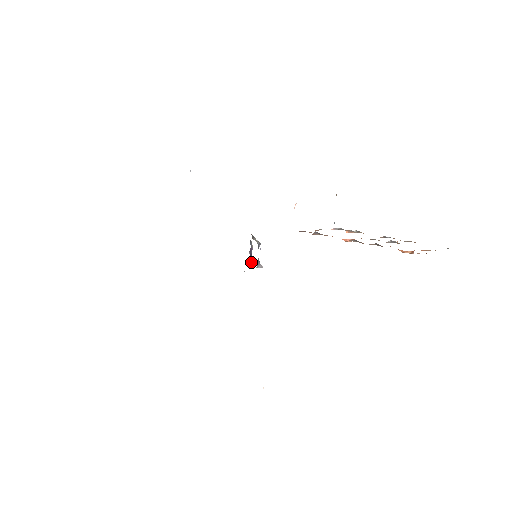
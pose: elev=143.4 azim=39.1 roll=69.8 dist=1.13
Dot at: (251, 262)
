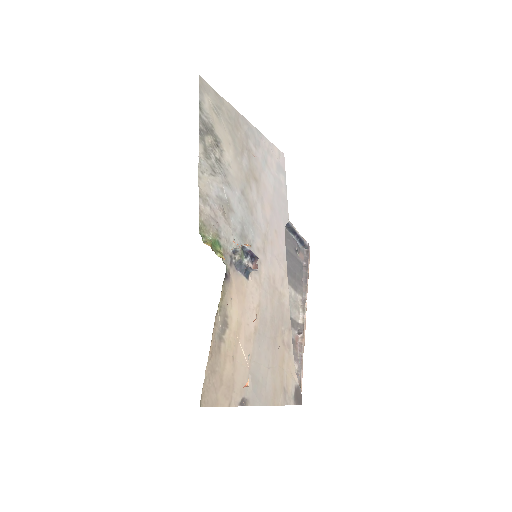
Dot at: (257, 257)
